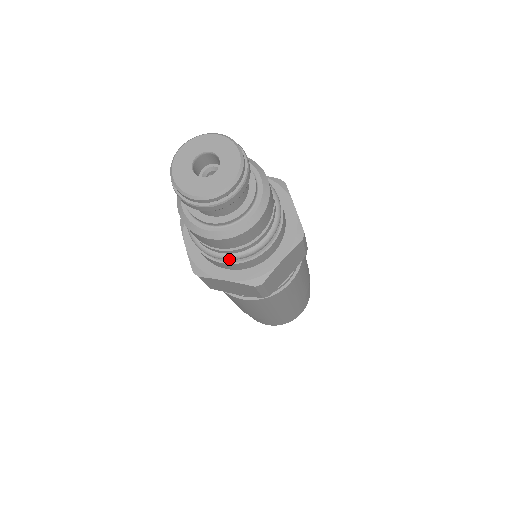
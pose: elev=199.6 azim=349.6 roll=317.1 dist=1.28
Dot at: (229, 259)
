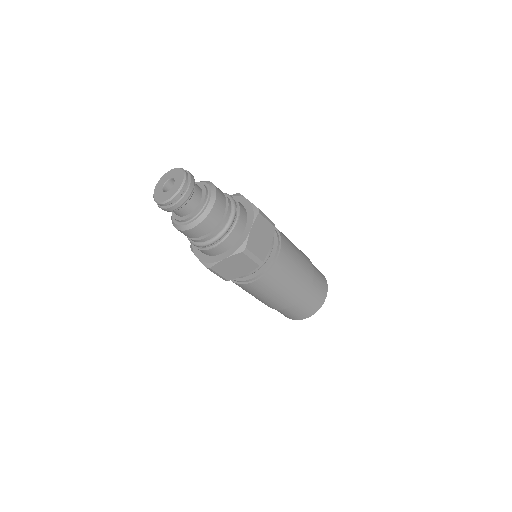
Dot at: occluded
